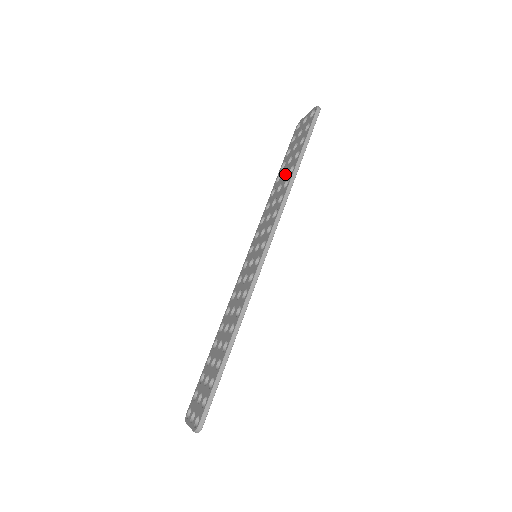
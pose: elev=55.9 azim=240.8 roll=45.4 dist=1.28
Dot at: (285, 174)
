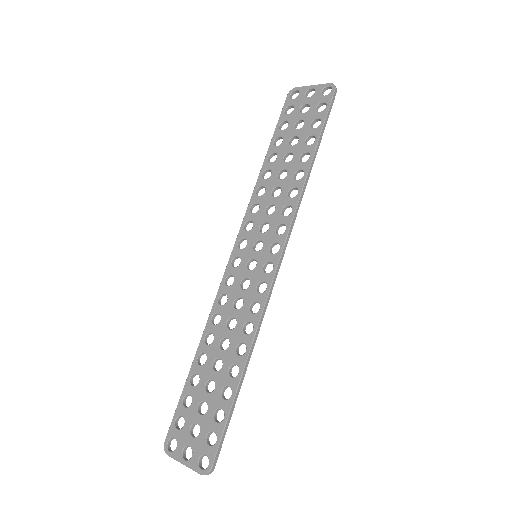
Dot at: (285, 156)
